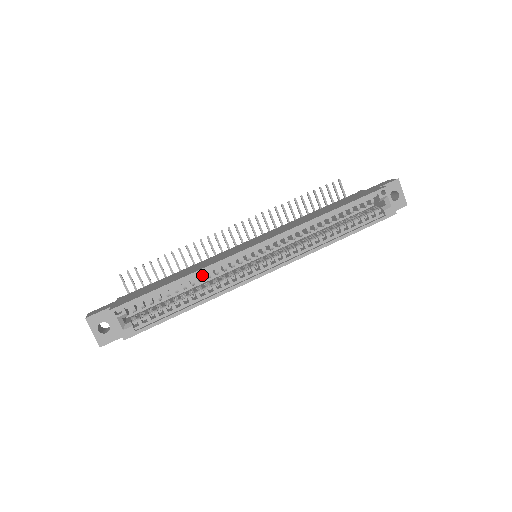
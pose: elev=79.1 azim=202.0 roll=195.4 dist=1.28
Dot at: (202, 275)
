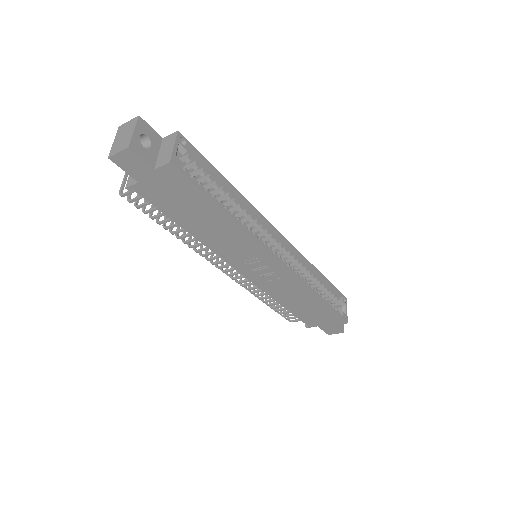
Dot at: occluded
